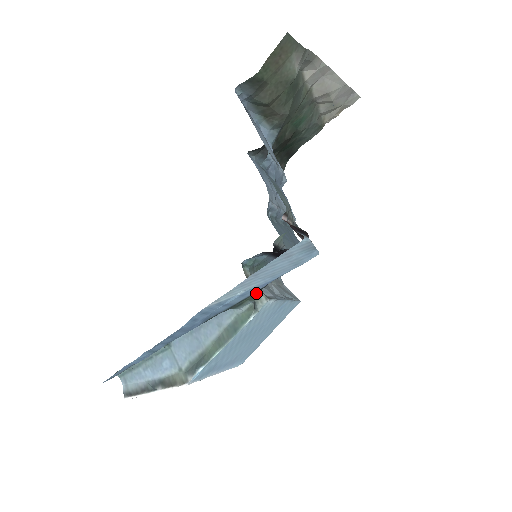
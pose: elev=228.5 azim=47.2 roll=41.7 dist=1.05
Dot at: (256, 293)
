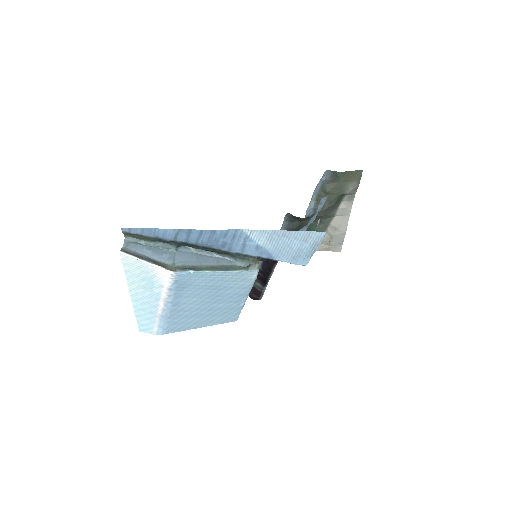
Dot at: (257, 259)
